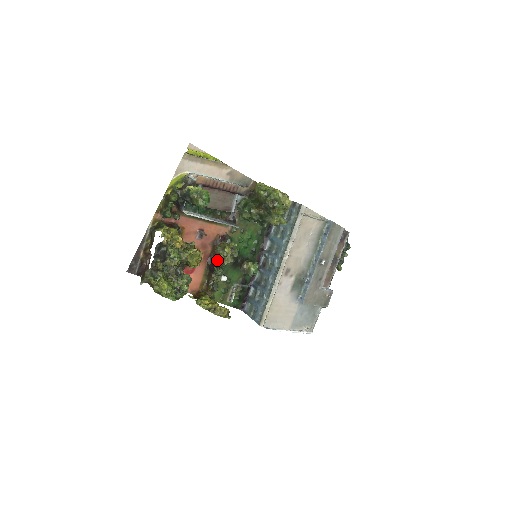
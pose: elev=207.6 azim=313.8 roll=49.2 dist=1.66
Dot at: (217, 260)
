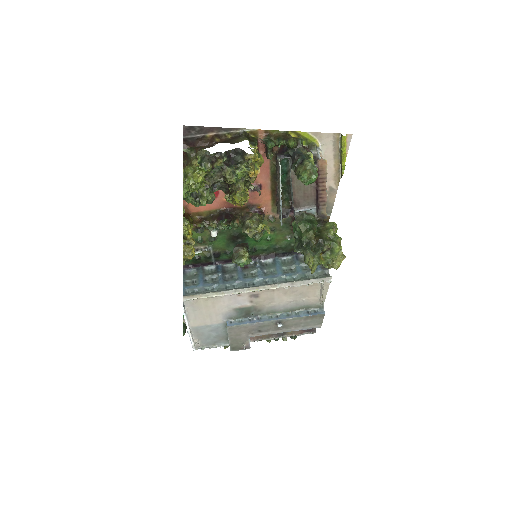
Dot at: (241, 220)
